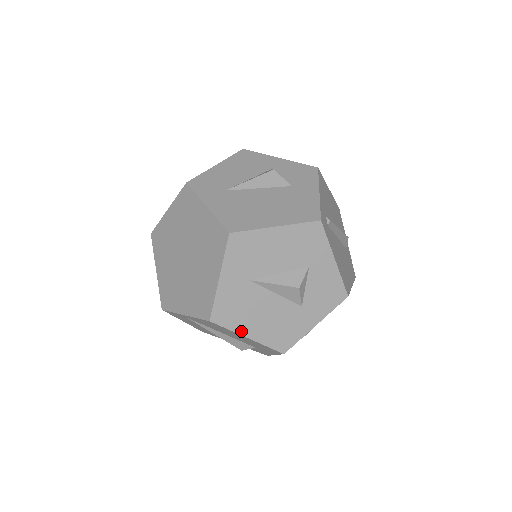
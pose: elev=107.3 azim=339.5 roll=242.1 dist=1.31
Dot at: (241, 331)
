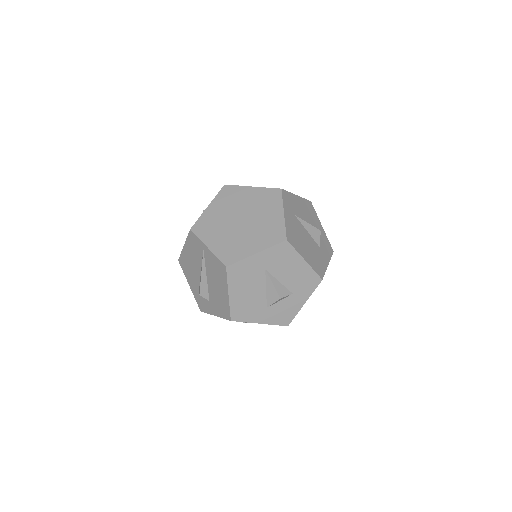
Dot at: (231, 288)
